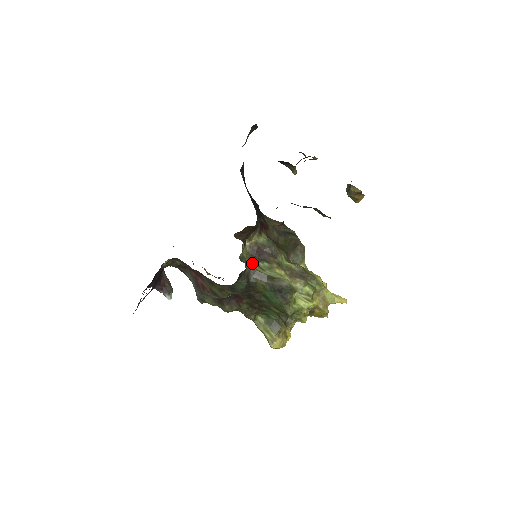
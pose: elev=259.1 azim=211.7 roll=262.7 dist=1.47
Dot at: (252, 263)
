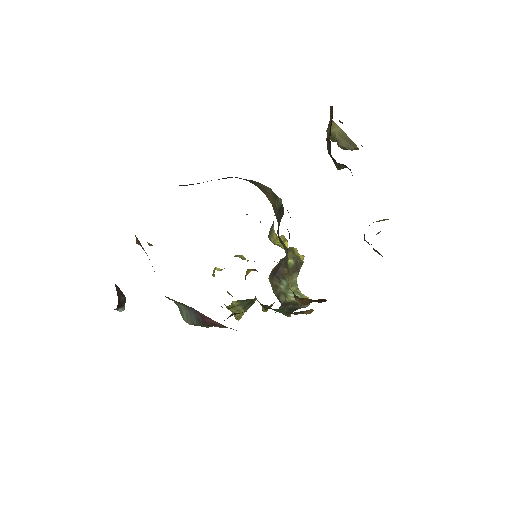
Dot at: (278, 292)
